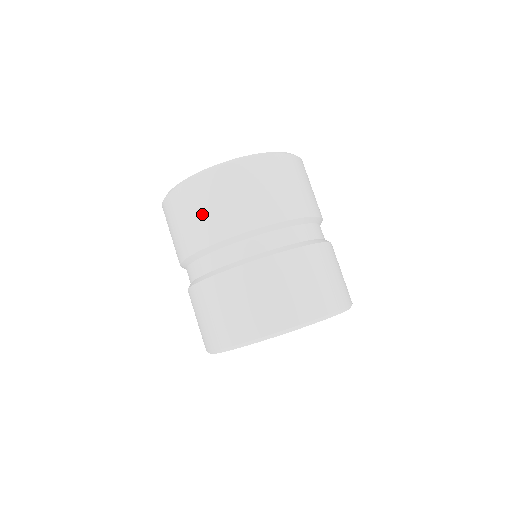
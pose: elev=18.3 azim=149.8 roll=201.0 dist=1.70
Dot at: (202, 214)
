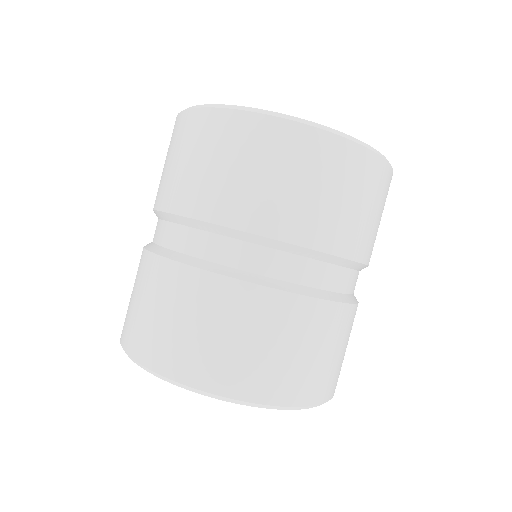
Dot at: (180, 165)
